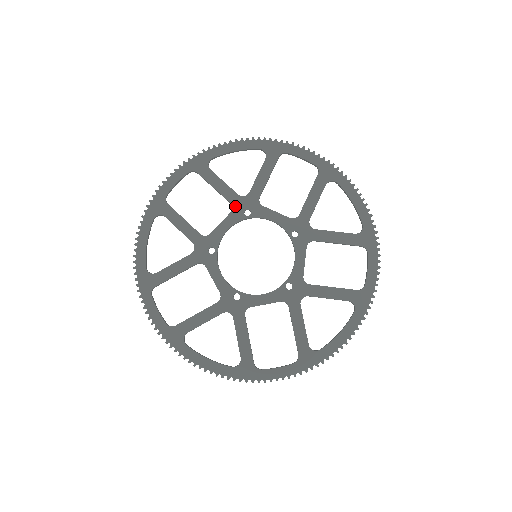
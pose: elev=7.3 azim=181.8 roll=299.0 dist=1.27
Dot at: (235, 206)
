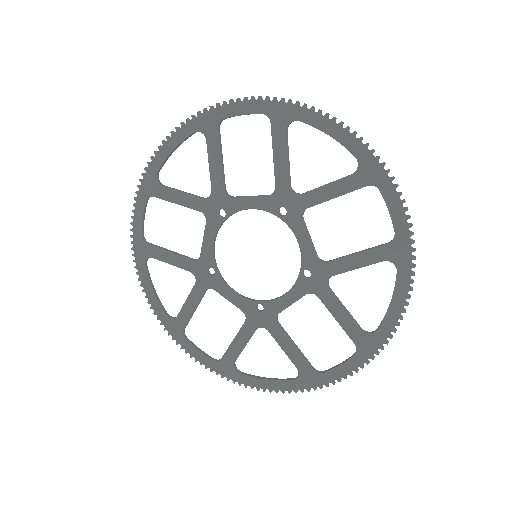
Dot at: (277, 194)
